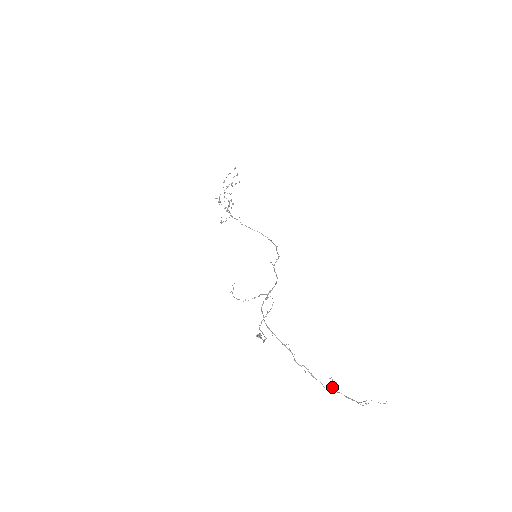
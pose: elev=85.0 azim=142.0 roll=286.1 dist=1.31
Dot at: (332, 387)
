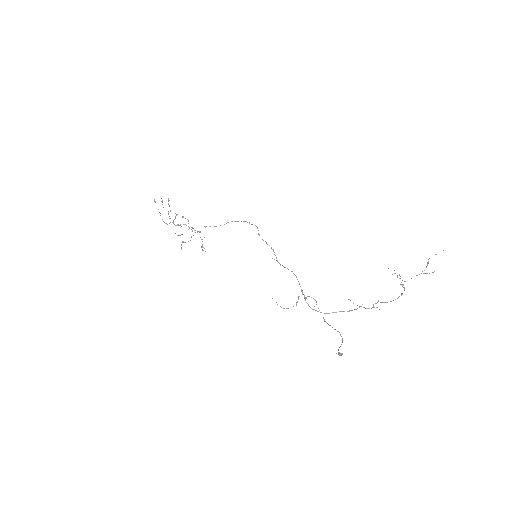
Dot at: (402, 286)
